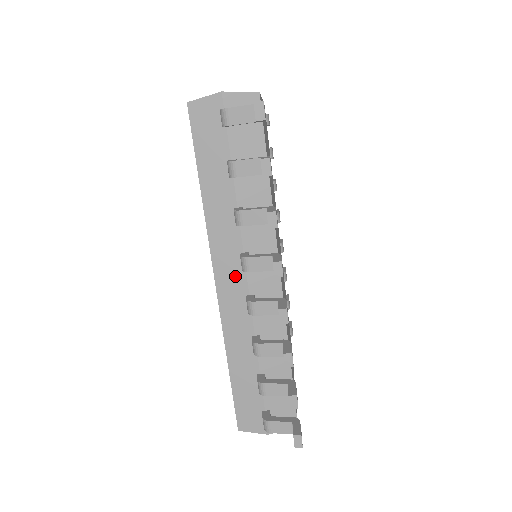
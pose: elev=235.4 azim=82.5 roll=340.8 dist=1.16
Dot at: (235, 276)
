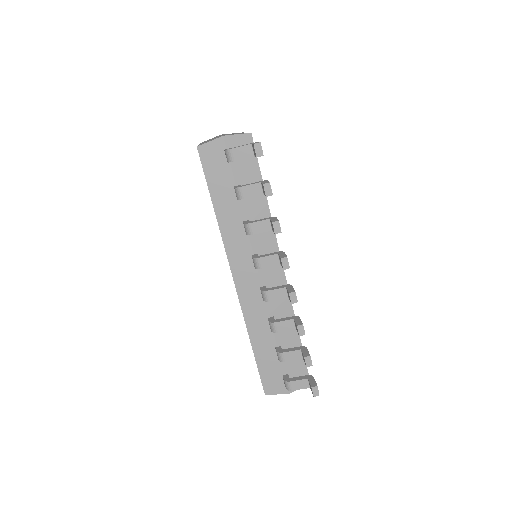
Dot at: (249, 274)
